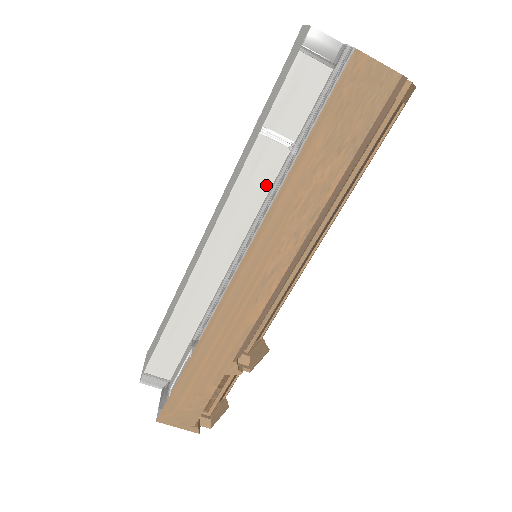
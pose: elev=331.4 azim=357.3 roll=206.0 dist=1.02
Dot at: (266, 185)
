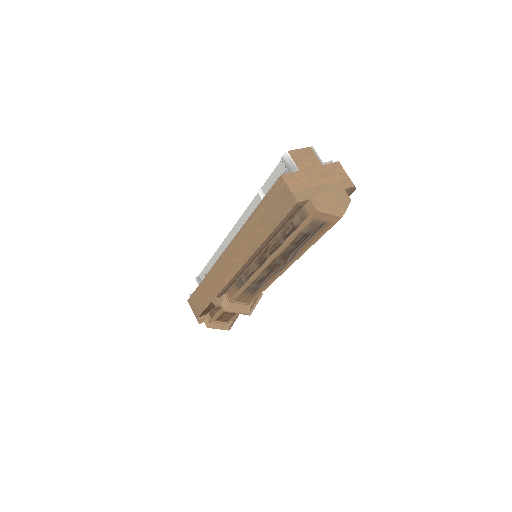
Dot at: occluded
